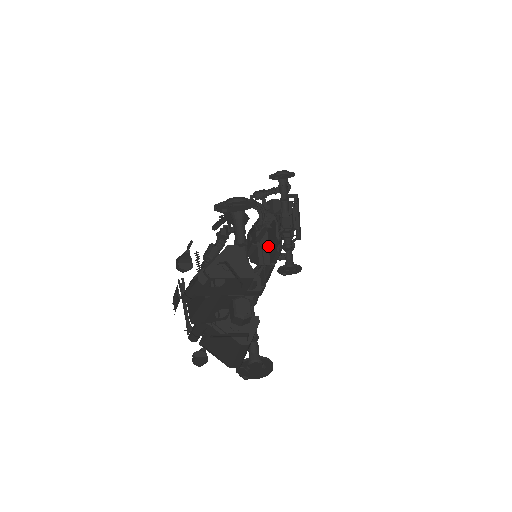
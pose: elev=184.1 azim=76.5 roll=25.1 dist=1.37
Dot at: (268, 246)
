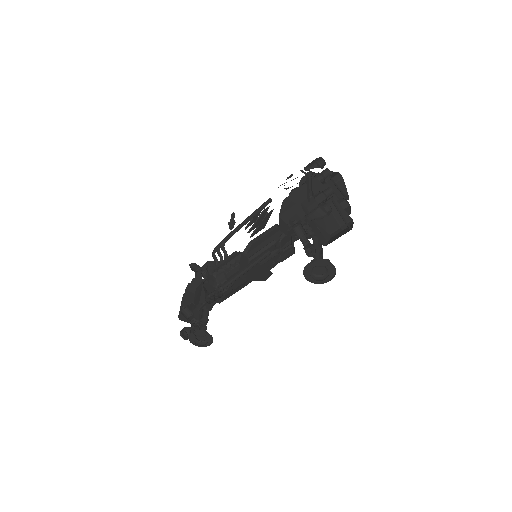
Dot at: occluded
